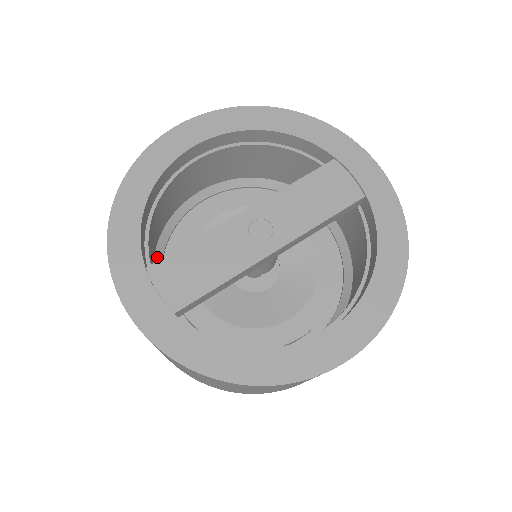
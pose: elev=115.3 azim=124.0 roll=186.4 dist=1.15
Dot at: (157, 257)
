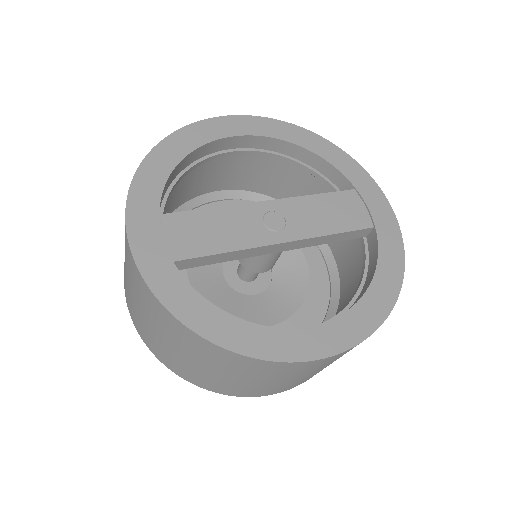
Dot at: occluded
